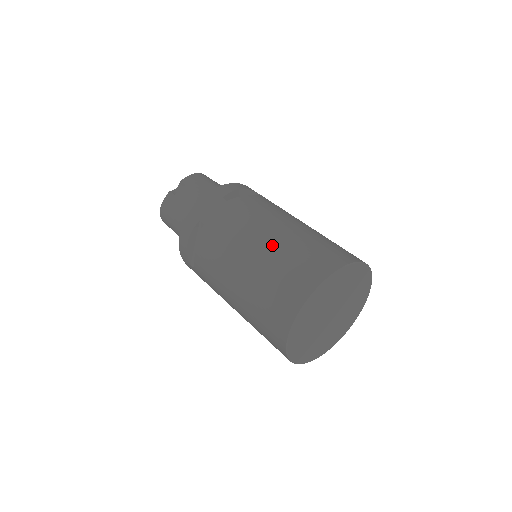
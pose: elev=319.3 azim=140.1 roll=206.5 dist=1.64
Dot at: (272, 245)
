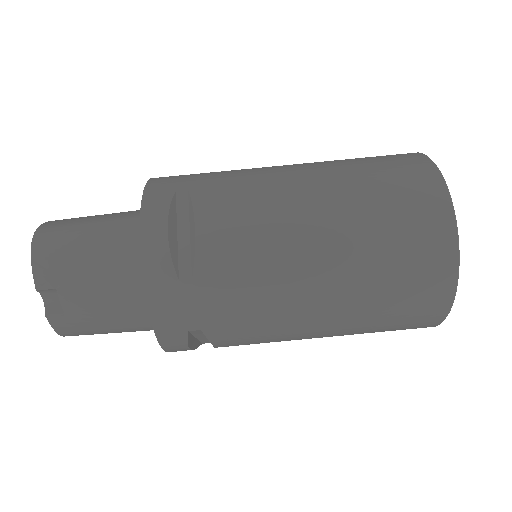
Dot at: (343, 283)
